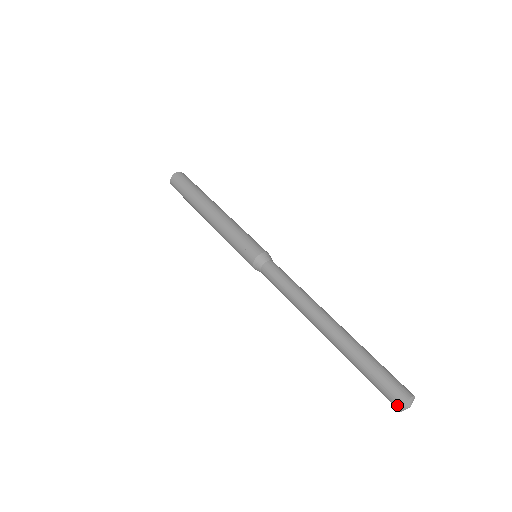
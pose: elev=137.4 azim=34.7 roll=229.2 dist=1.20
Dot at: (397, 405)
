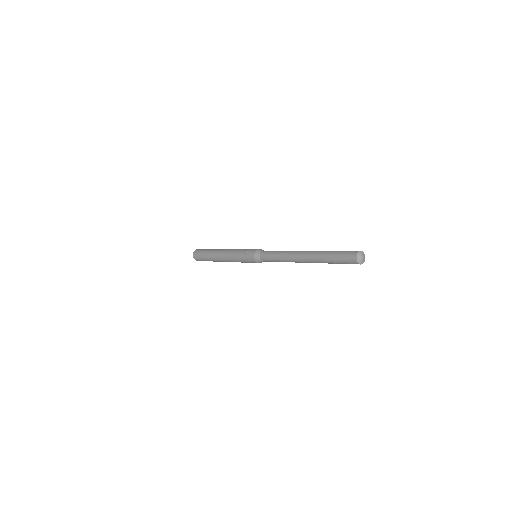
Dot at: (354, 257)
